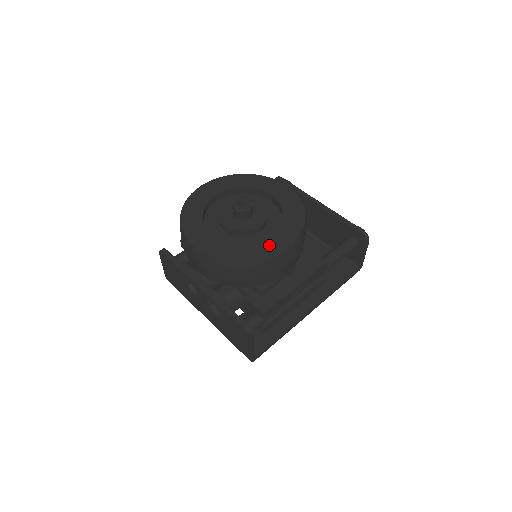
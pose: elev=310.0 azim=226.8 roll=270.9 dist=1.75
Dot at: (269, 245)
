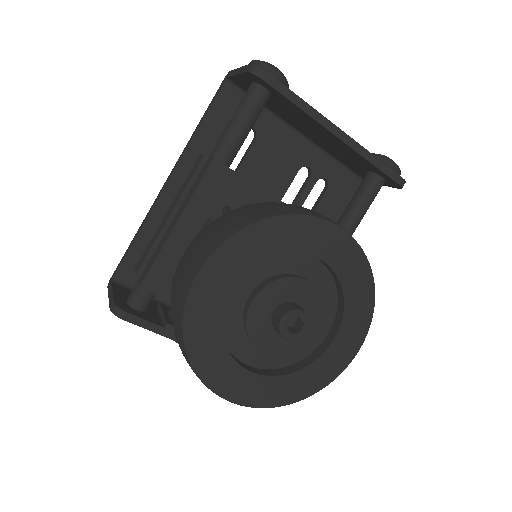
Dot at: (335, 359)
